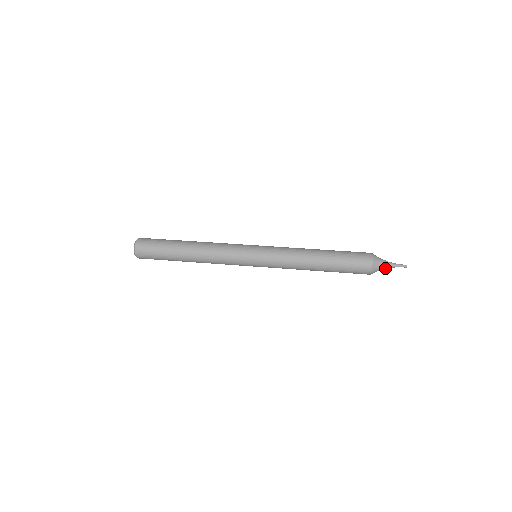
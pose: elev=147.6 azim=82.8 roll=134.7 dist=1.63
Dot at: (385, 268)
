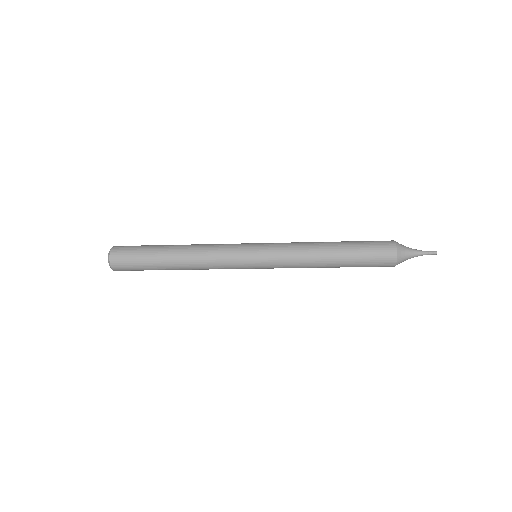
Dot at: occluded
